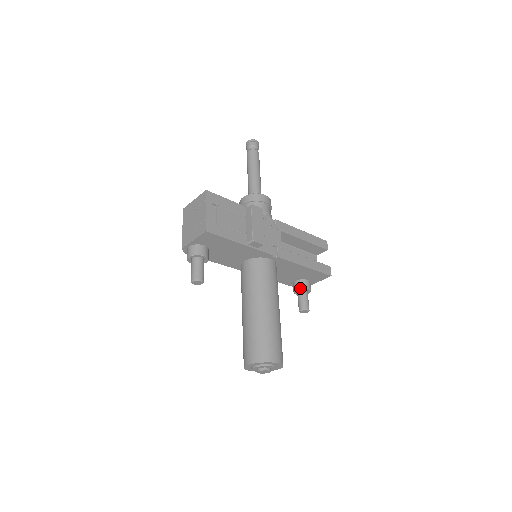
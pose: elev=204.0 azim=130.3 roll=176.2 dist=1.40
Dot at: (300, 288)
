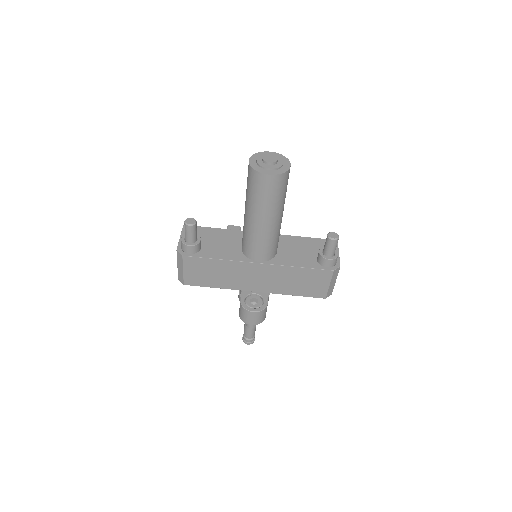
Dot at: (320, 249)
